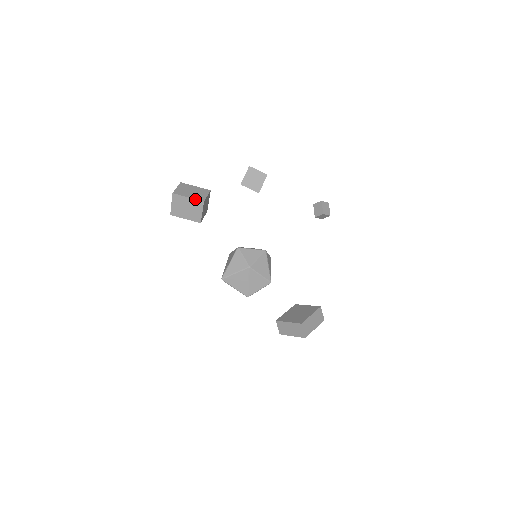
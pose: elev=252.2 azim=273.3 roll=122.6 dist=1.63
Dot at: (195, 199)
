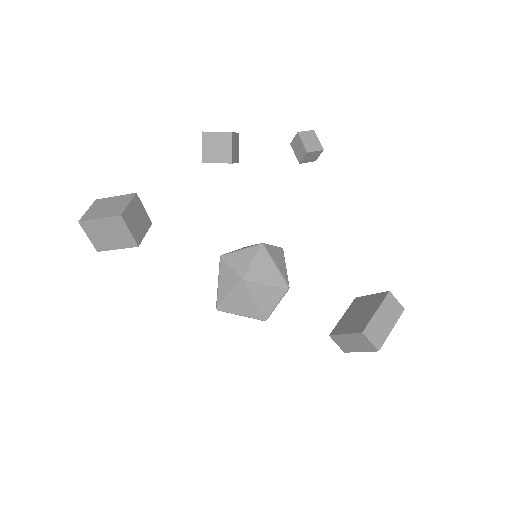
Dot at: (108, 217)
